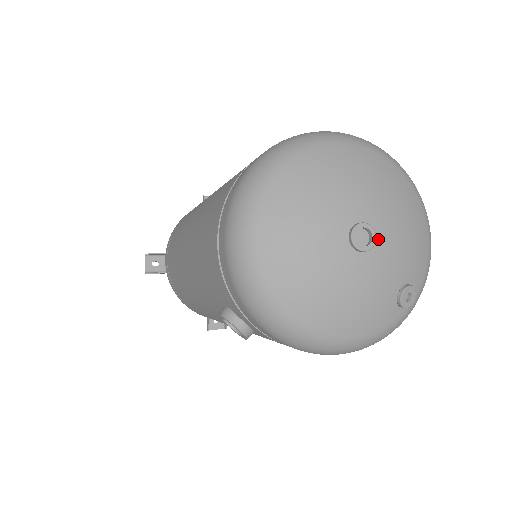
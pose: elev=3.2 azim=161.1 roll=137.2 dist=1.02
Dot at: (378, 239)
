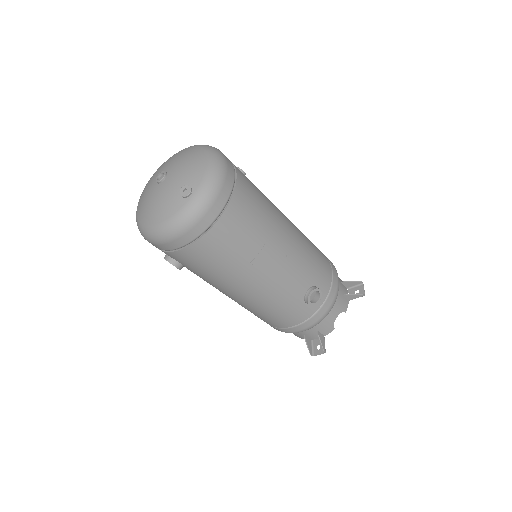
Dot at: (169, 175)
